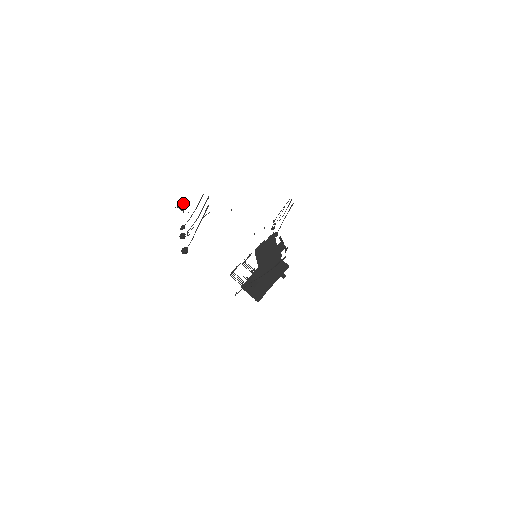
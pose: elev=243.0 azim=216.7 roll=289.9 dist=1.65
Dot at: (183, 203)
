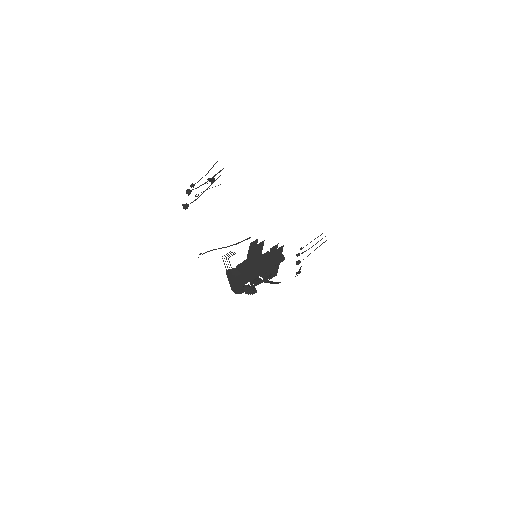
Dot at: (214, 178)
